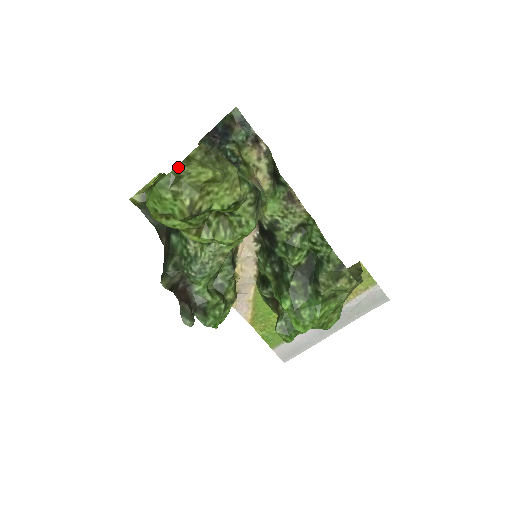
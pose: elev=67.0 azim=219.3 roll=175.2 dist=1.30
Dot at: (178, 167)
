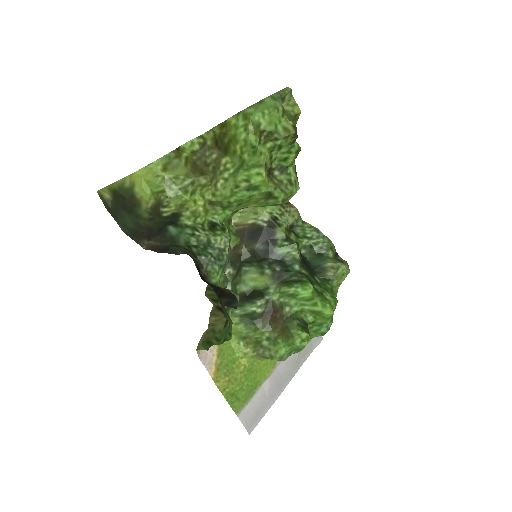
Dot at: (285, 89)
